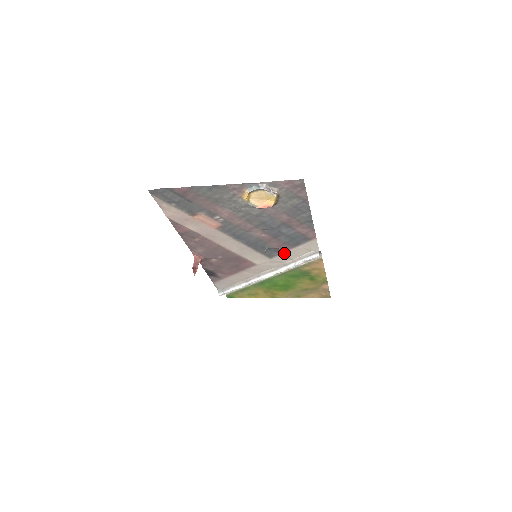
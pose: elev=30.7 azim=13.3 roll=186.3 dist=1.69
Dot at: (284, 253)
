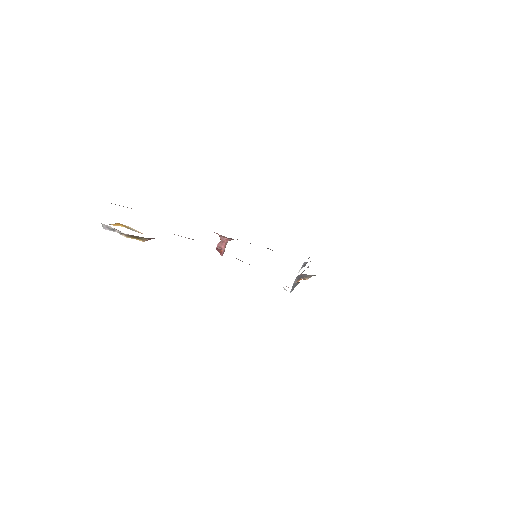
Dot at: occluded
